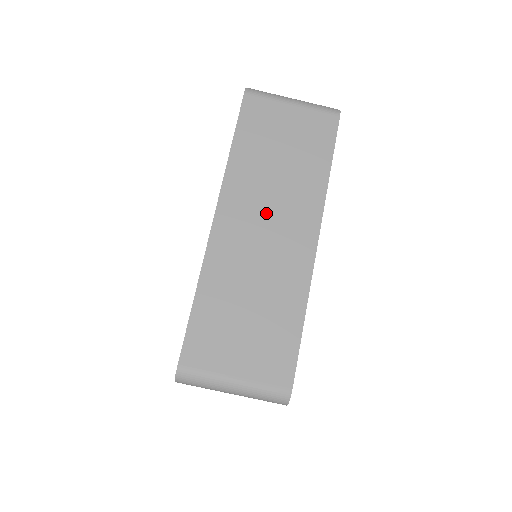
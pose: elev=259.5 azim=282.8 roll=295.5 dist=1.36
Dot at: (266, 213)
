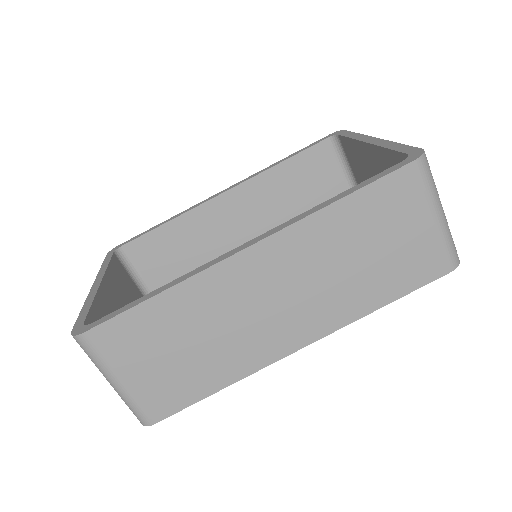
Dot at: (292, 288)
